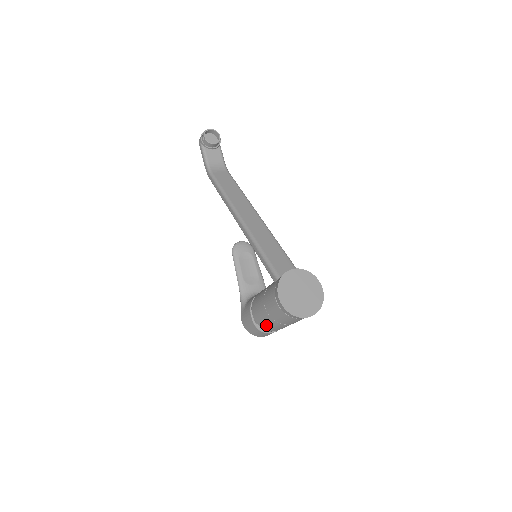
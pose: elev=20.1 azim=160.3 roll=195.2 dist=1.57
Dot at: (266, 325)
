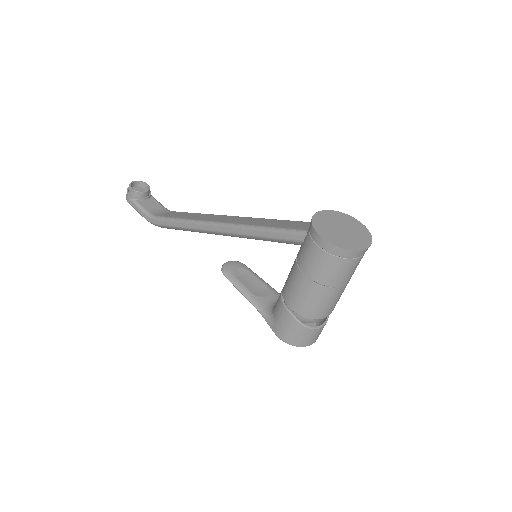
Dot at: (316, 307)
